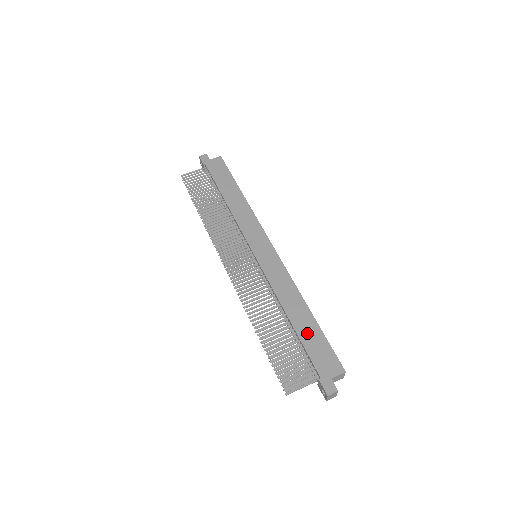
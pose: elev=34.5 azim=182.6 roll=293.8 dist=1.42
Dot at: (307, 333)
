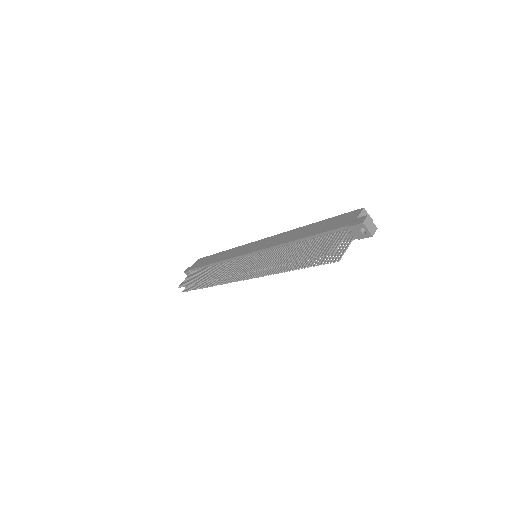
Dot at: (319, 229)
